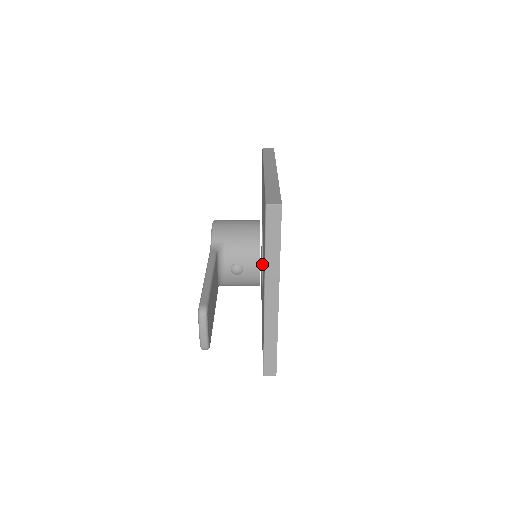
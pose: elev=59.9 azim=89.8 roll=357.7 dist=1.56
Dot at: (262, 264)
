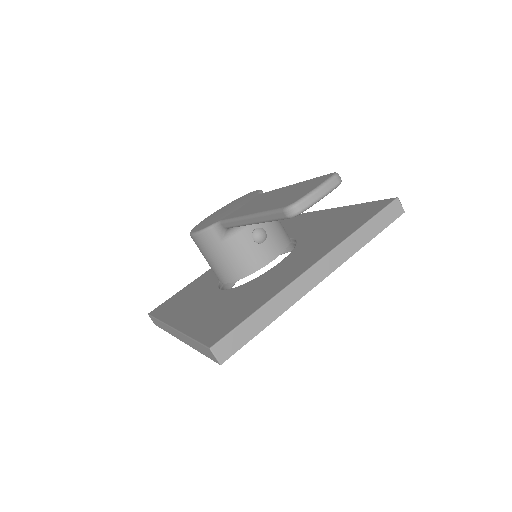
Dot at: occluded
